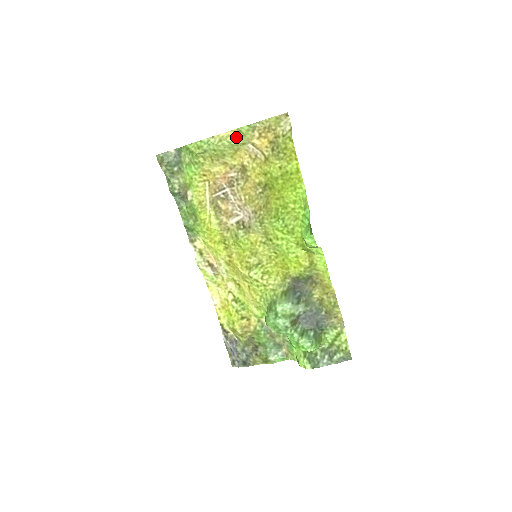
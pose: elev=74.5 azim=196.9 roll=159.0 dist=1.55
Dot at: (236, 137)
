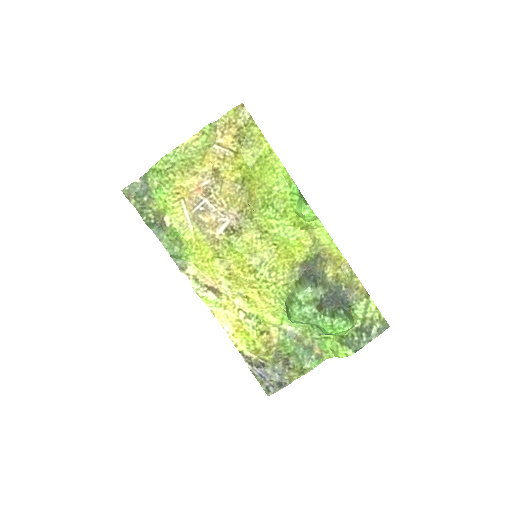
Dot at: (201, 140)
